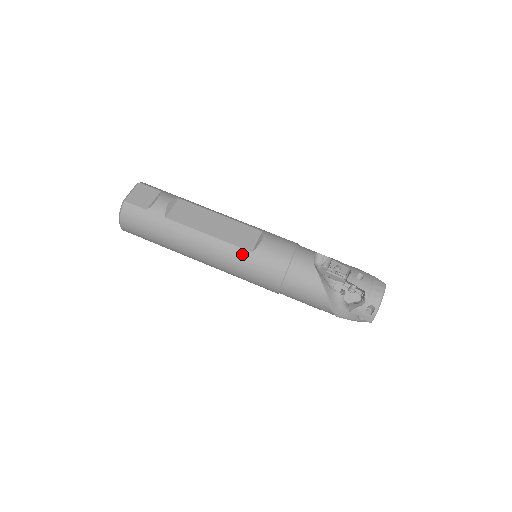
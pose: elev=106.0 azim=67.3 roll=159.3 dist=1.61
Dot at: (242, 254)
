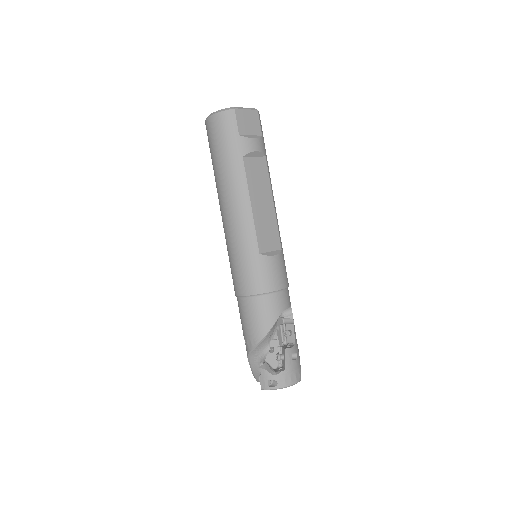
Dot at: (253, 246)
